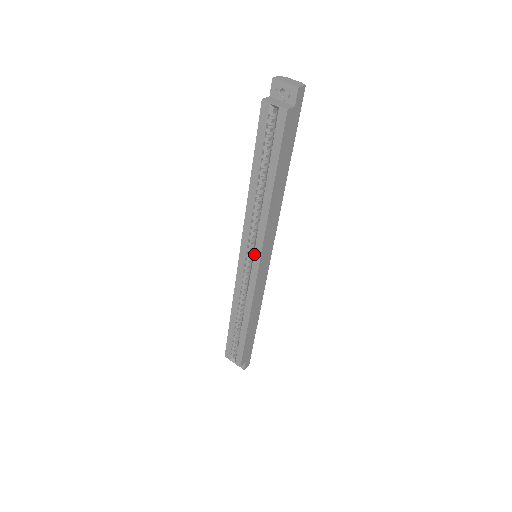
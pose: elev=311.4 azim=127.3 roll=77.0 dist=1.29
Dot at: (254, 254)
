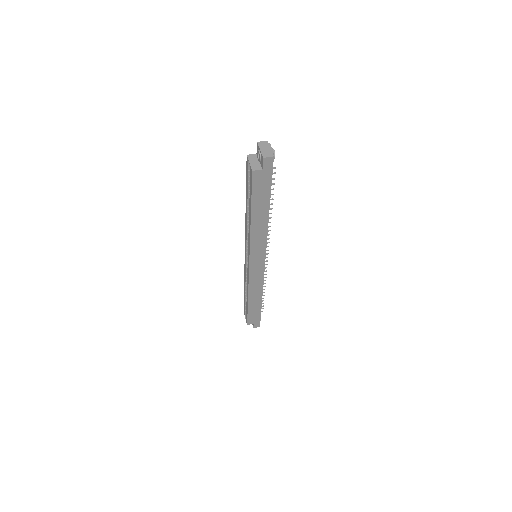
Dot at: (248, 255)
